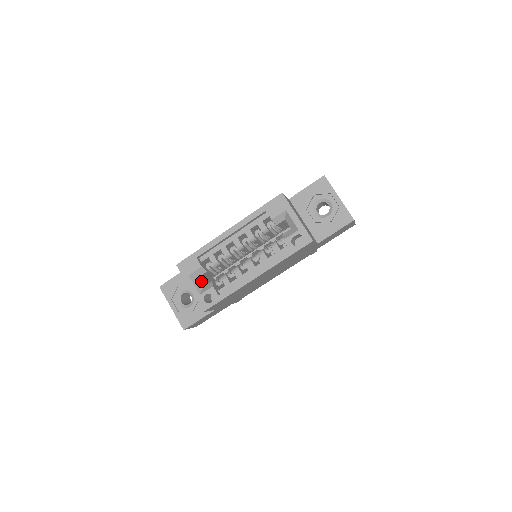
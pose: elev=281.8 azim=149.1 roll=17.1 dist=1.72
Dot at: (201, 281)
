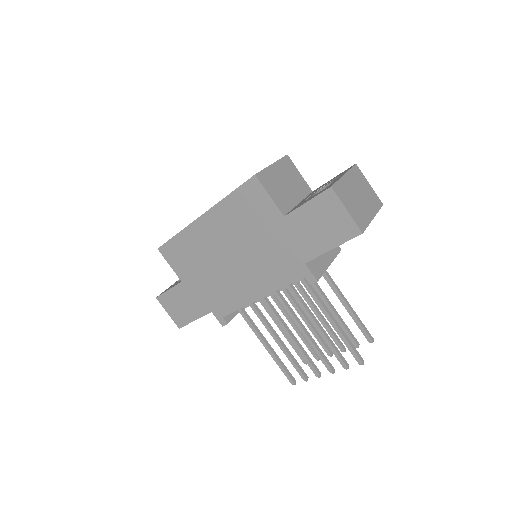
Dot at: occluded
